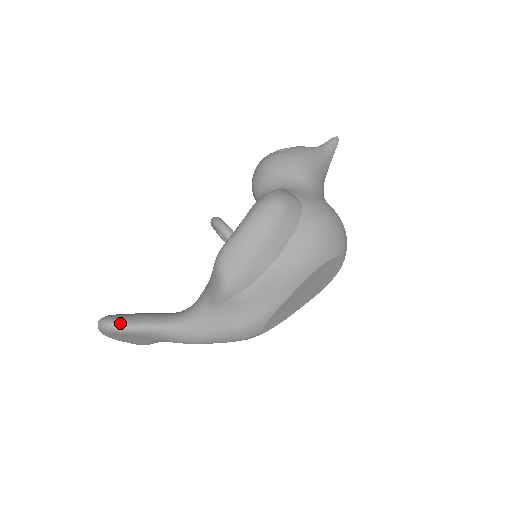
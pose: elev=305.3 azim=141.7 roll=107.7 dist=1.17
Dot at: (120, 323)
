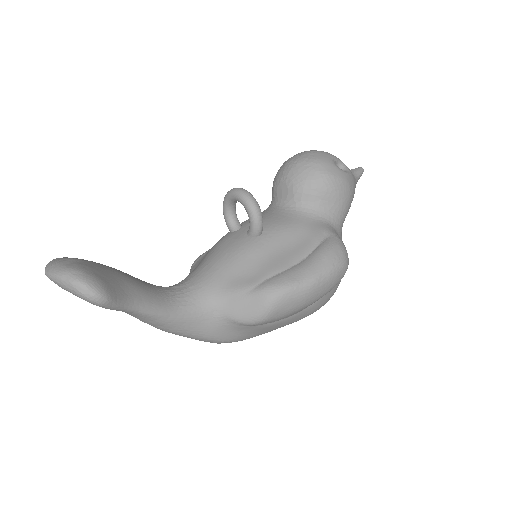
Dot at: (114, 300)
